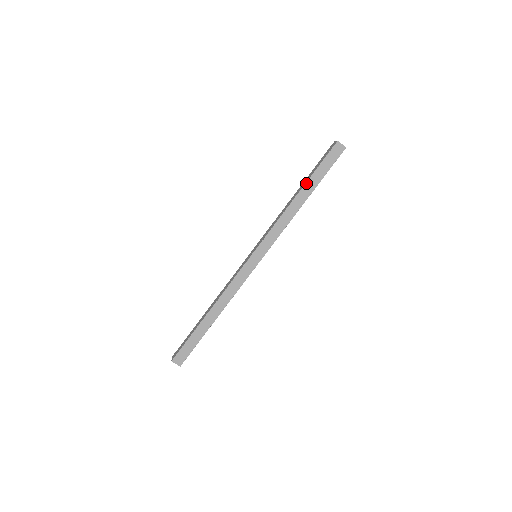
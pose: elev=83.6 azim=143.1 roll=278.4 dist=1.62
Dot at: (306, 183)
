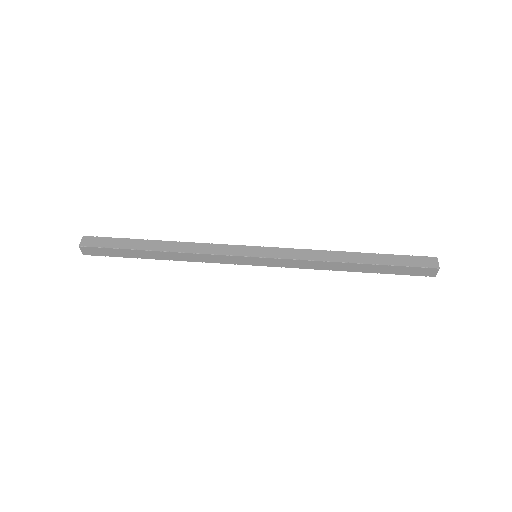
Dot at: (370, 253)
